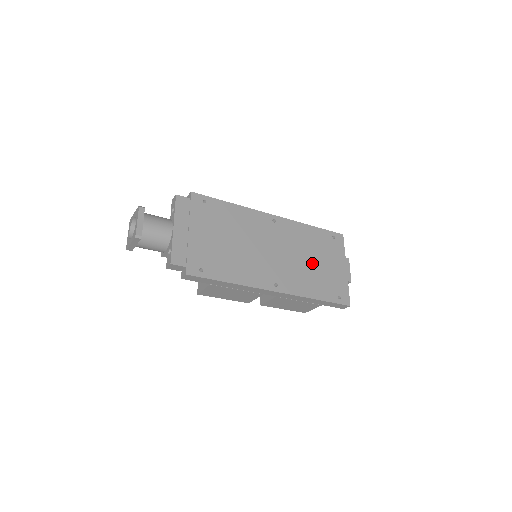
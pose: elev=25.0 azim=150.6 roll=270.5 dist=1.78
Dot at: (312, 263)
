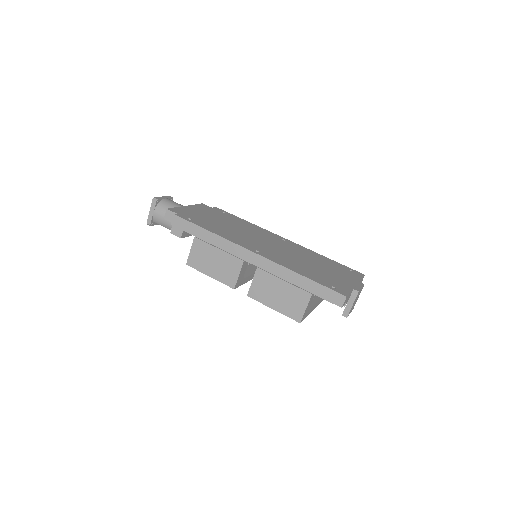
Dot at: (311, 265)
